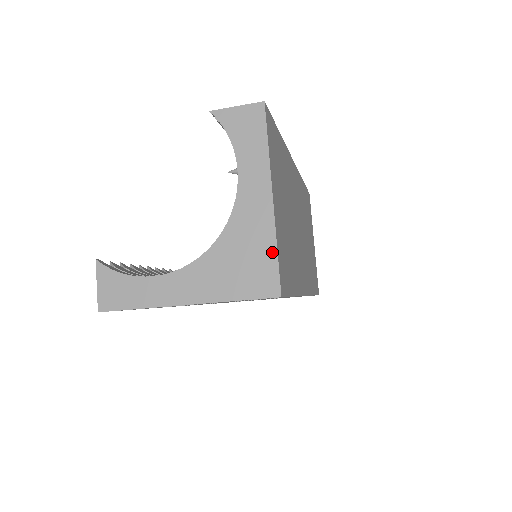
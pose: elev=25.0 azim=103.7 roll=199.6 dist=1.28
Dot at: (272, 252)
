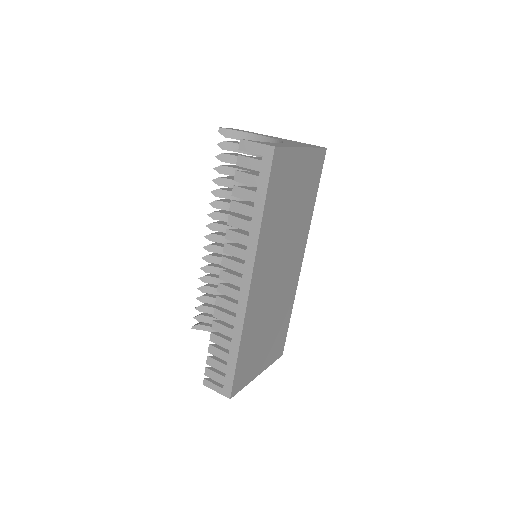
Dot at: occluded
